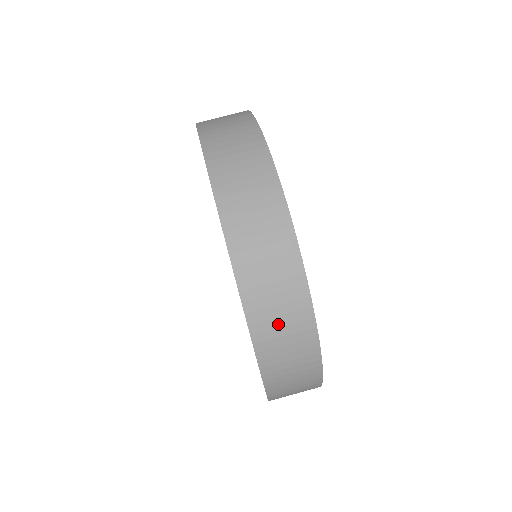
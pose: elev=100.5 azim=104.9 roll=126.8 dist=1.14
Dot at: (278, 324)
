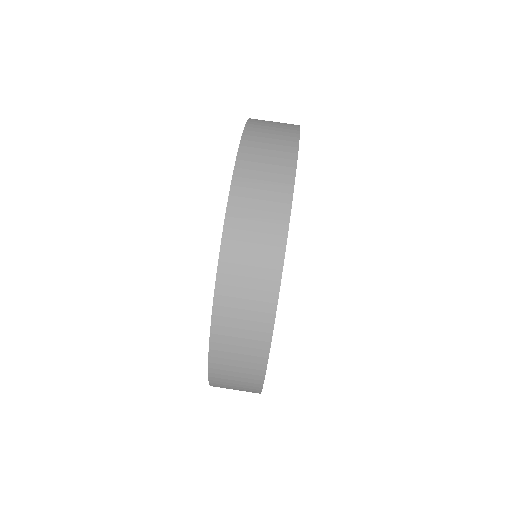
Dot at: occluded
